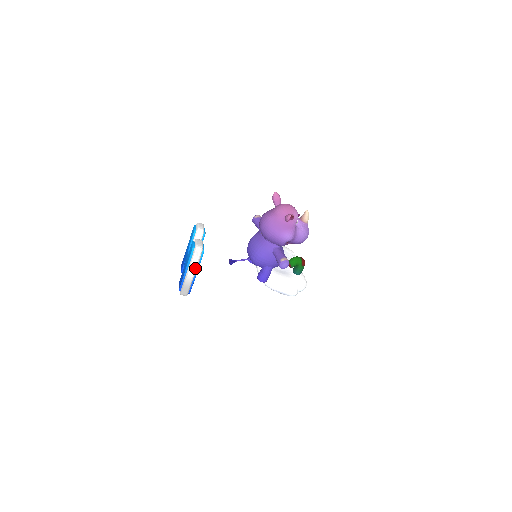
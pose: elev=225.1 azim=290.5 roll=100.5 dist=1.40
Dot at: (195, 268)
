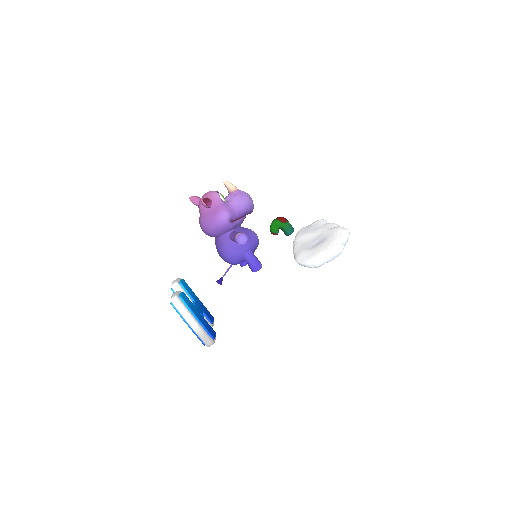
Dot at: (189, 316)
